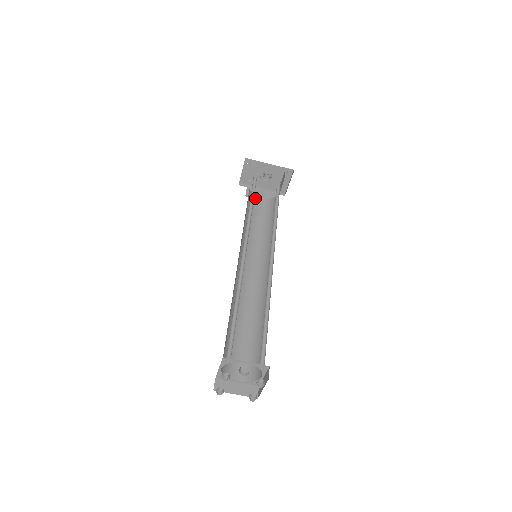
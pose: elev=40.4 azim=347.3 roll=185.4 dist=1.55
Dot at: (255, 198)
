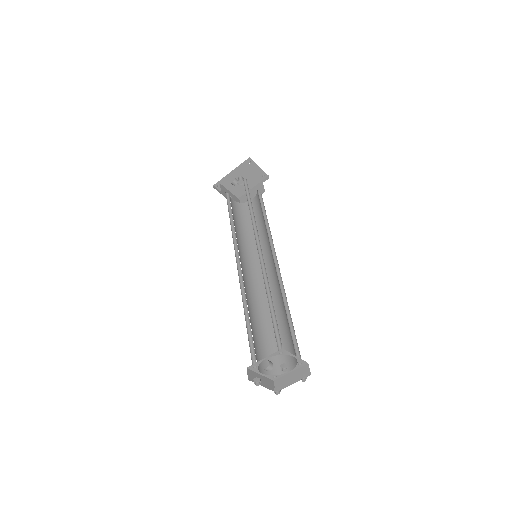
Dot at: (247, 204)
